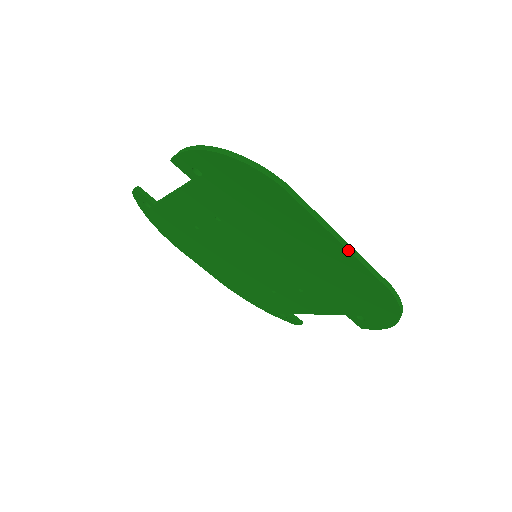
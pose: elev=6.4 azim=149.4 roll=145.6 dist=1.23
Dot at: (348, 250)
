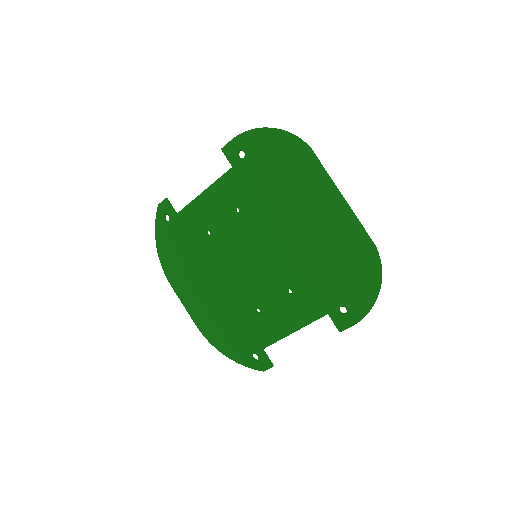
Dot at: (347, 205)
